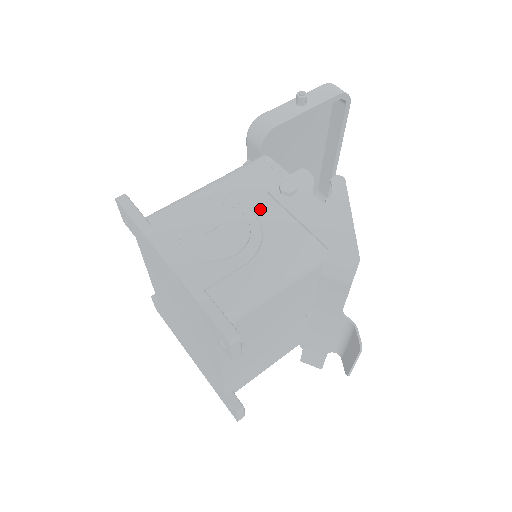
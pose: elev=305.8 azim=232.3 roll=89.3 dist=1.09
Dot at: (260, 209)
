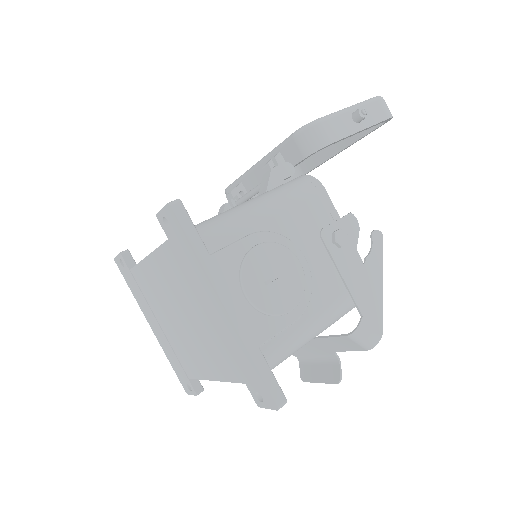
Dot at: (310, 254)
